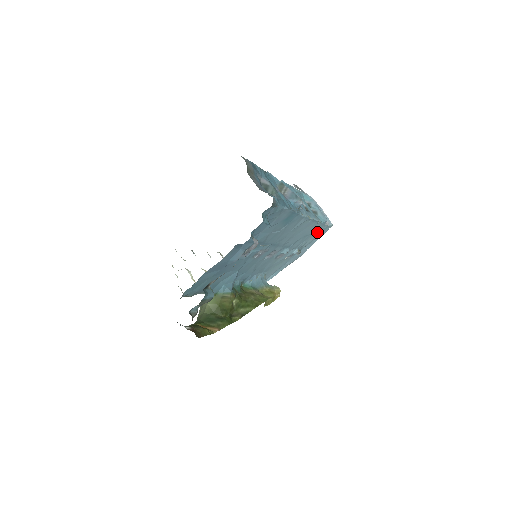
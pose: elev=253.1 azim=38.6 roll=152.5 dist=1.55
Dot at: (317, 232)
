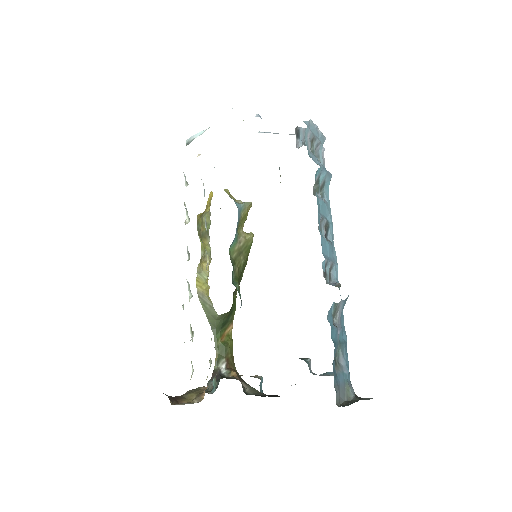
Dot at: occluded
